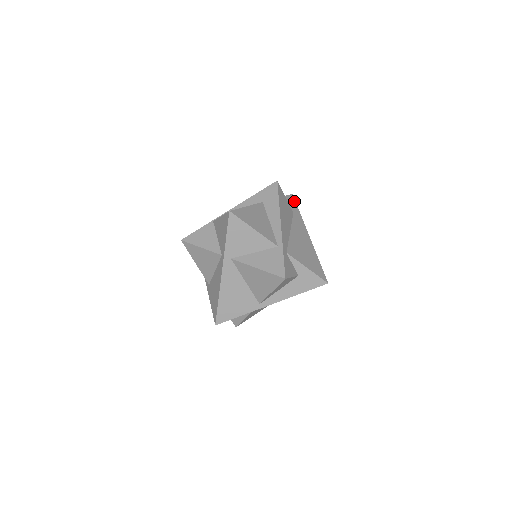
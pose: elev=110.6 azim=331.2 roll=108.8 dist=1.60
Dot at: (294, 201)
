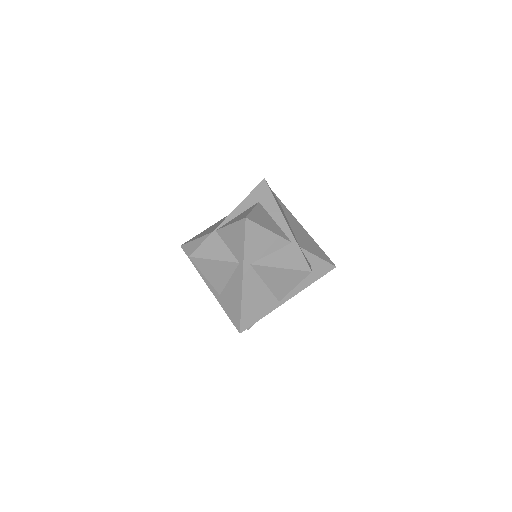
Dot at: (275, 195)
